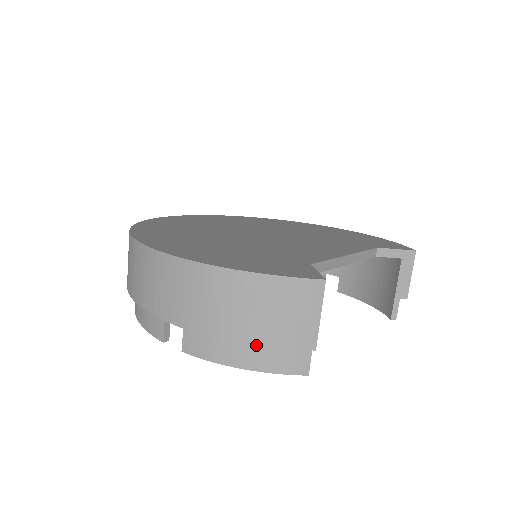
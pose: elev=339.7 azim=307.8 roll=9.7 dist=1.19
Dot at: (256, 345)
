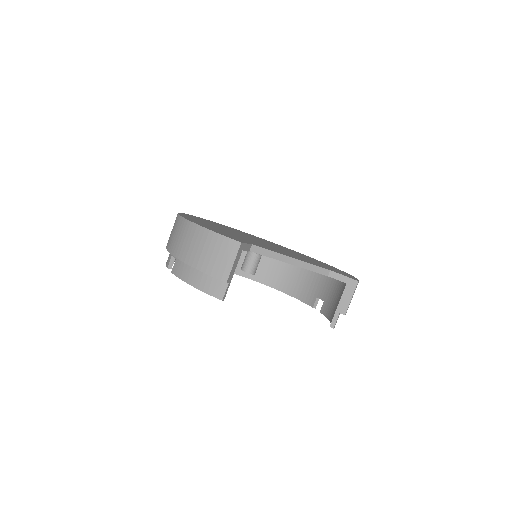
Dot at: (201, 273)
